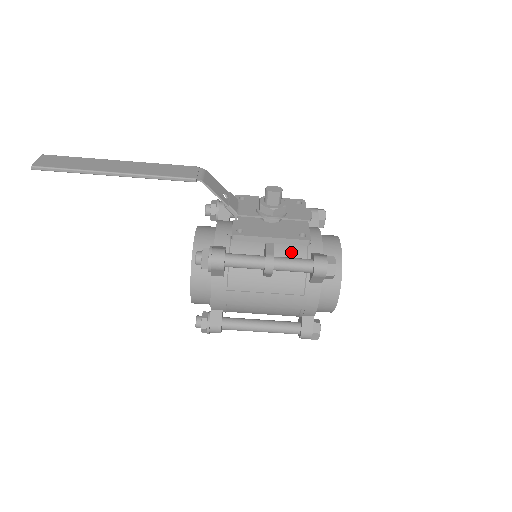
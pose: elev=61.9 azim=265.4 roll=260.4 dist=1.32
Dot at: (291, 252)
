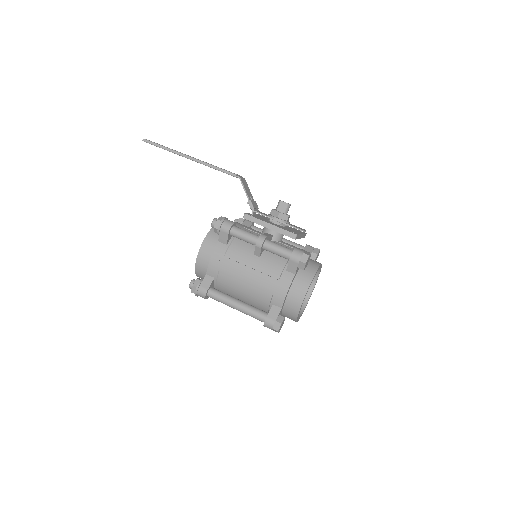
Dot at: occluded
